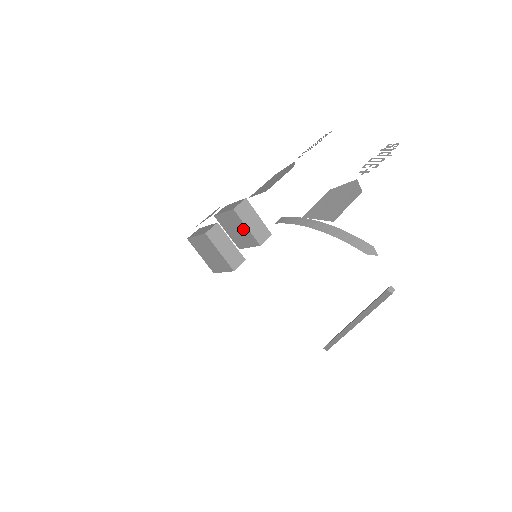
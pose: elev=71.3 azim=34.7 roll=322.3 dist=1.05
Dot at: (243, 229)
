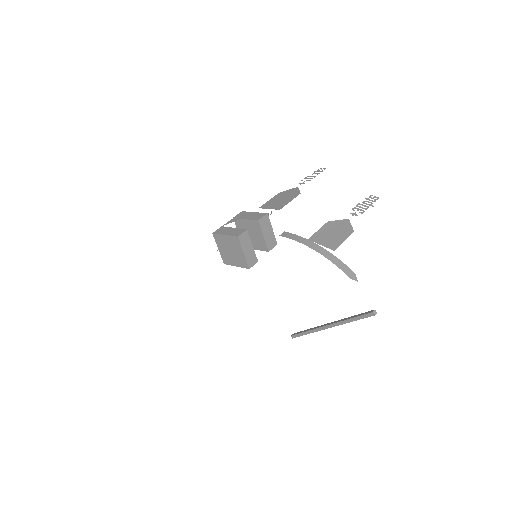
Dot at: (259, 236)
